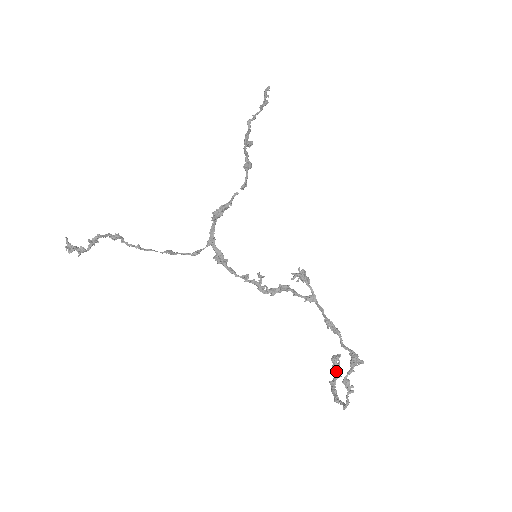
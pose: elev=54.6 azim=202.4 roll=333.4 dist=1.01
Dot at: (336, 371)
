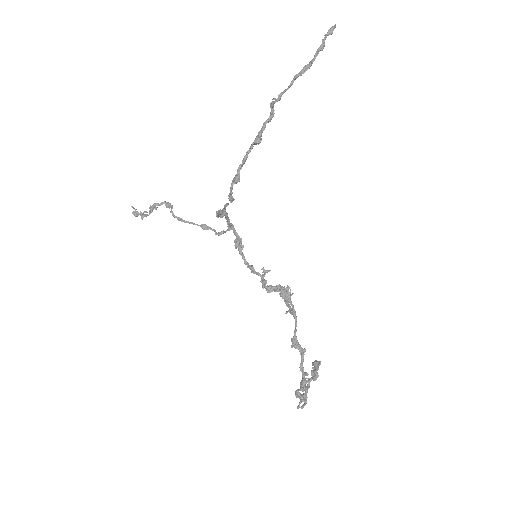
Dot at: (314, 373)
